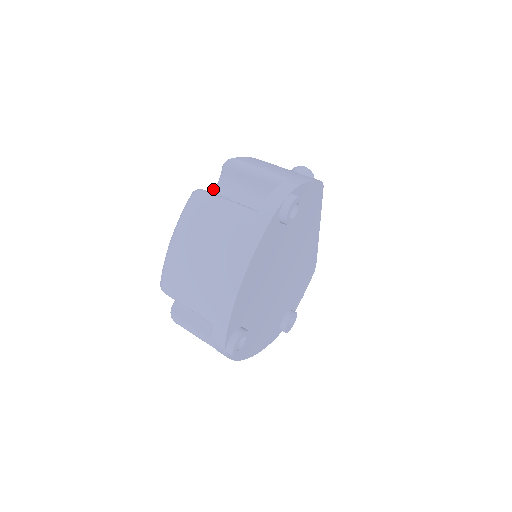
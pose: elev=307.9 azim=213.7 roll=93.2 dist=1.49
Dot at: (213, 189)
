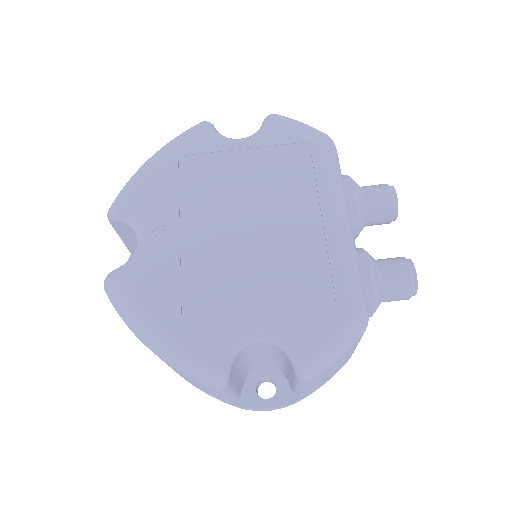
Dot at: (263, 338)
